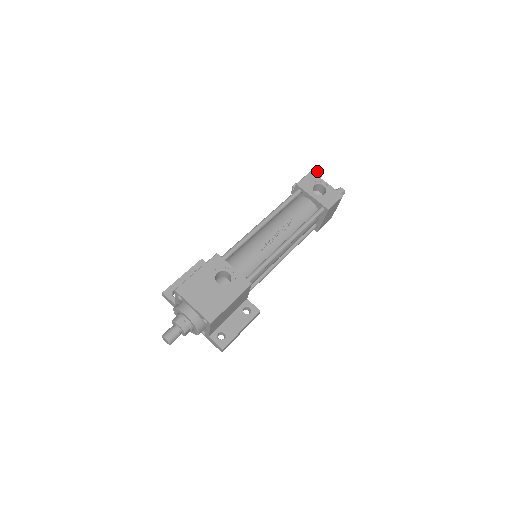
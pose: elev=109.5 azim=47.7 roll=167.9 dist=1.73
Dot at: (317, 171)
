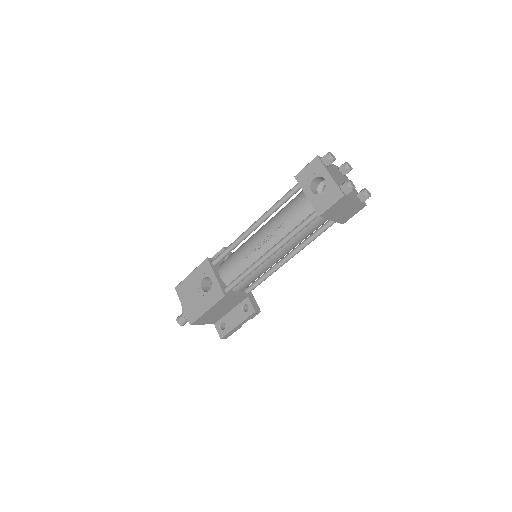
Dot at: (326, 154)
